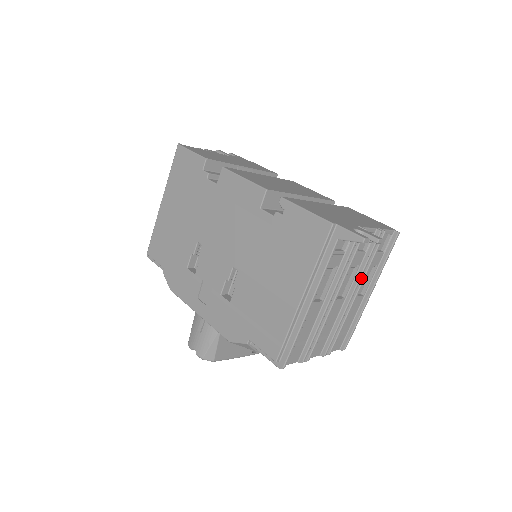
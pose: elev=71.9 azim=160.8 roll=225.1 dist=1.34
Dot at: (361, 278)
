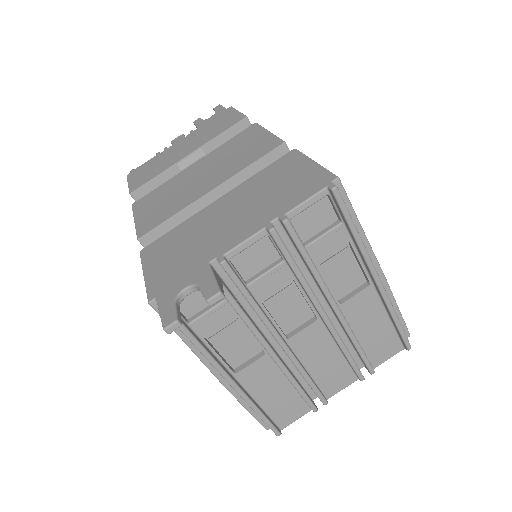
Dot at: (319, 287)
